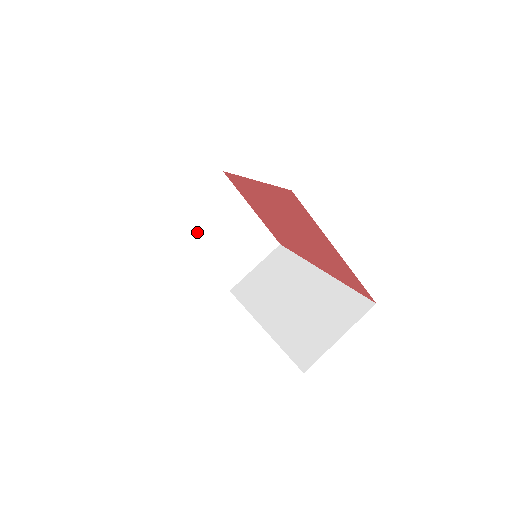
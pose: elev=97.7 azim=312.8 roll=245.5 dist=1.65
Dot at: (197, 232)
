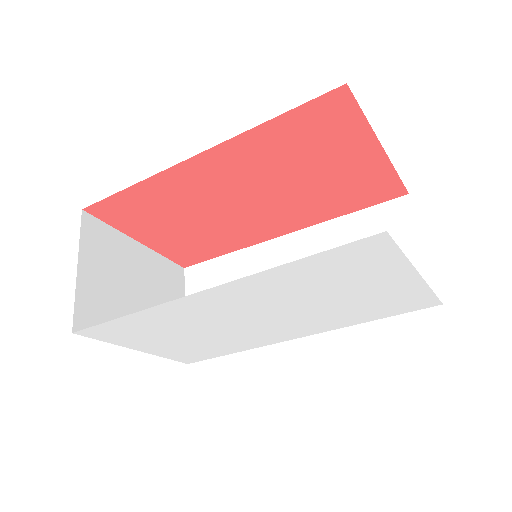
Dot at: (113, 317)
